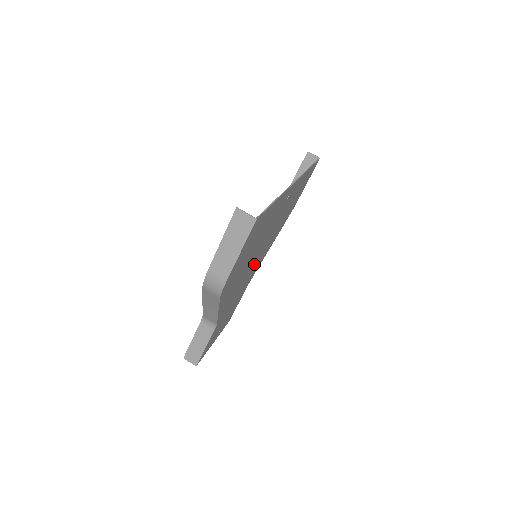
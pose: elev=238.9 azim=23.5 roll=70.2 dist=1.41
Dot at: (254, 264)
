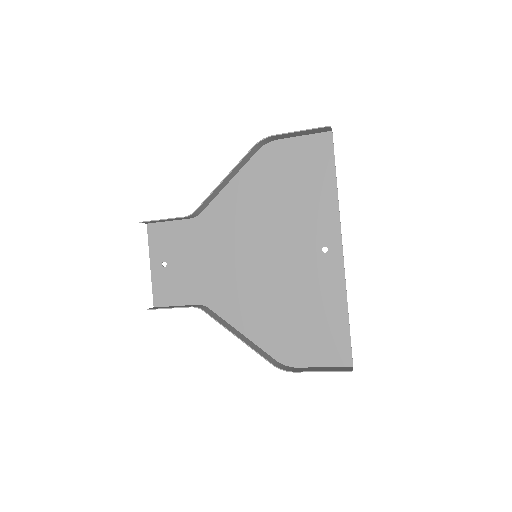
Dot at: (244, 251)
